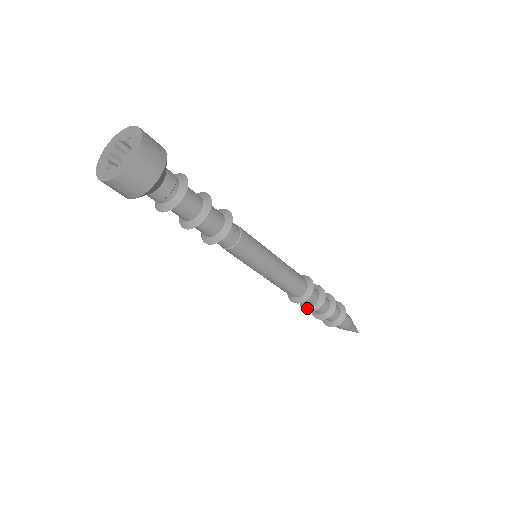
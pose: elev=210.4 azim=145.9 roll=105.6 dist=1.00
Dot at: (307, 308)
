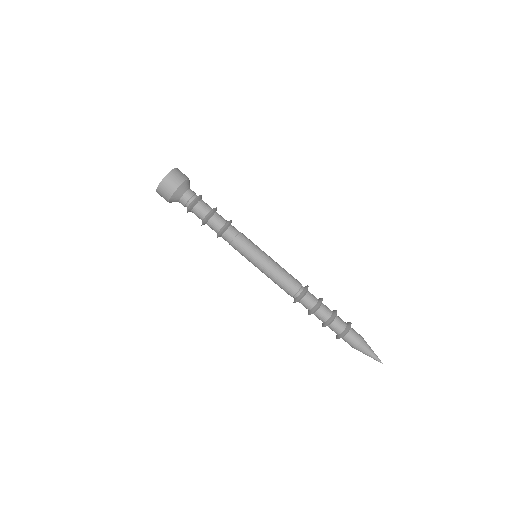
Dot at: (312, 310)
